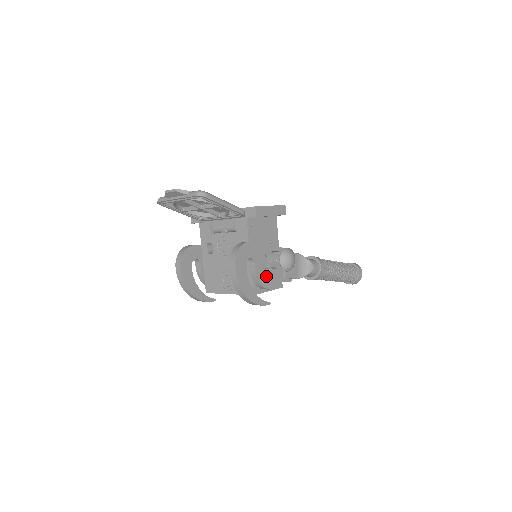
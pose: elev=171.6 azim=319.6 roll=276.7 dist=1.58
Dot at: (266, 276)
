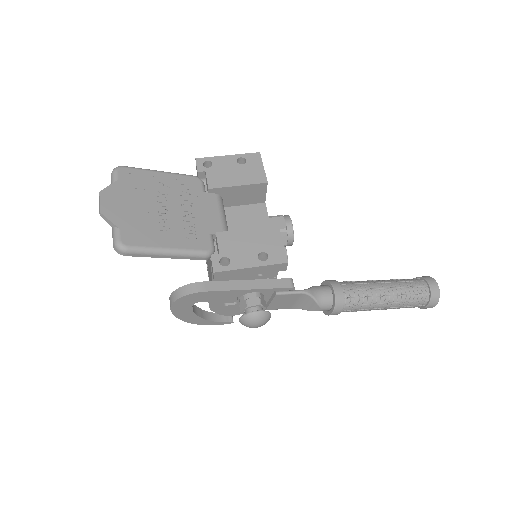
Dot at: (230, 309)
